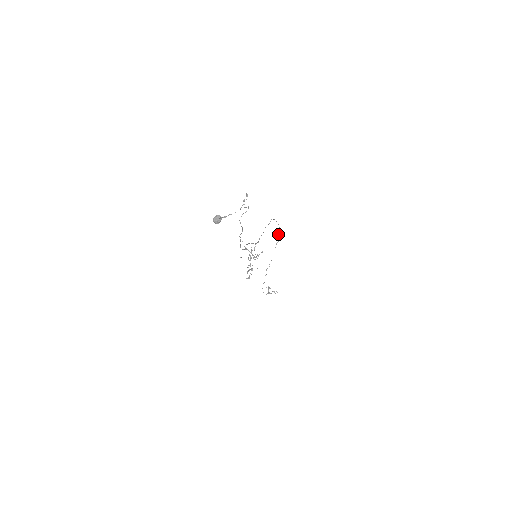
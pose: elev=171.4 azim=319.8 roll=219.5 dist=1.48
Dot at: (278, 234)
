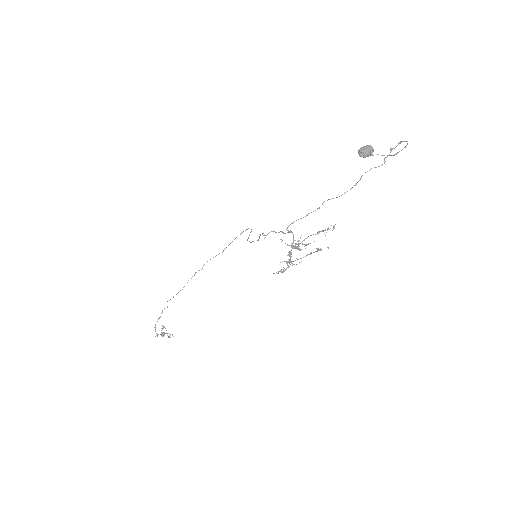
Dot at: (210, 259)
